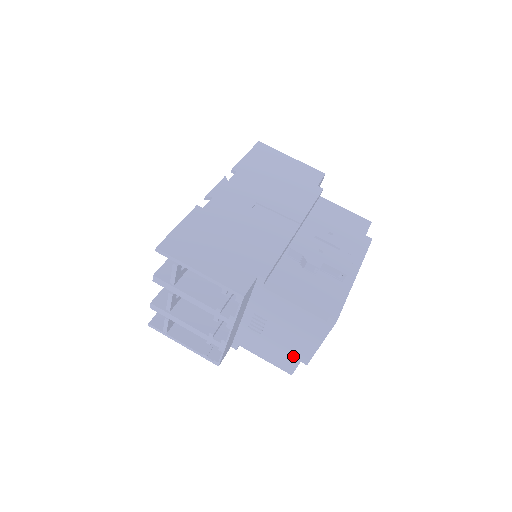
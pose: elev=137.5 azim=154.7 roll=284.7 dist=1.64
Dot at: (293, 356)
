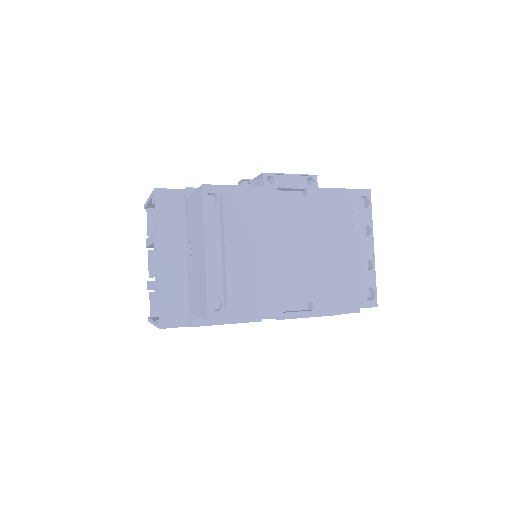
Dot at: (203, 278)
